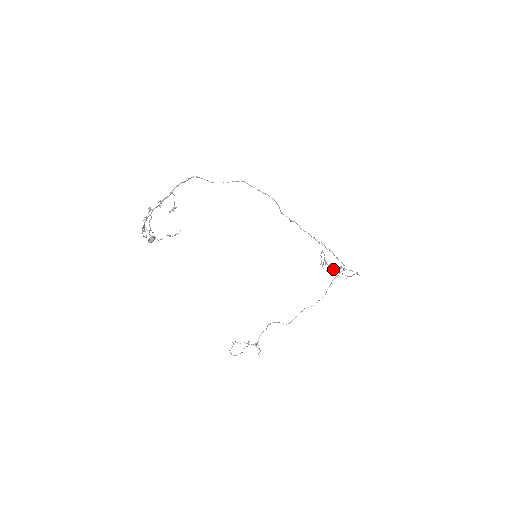
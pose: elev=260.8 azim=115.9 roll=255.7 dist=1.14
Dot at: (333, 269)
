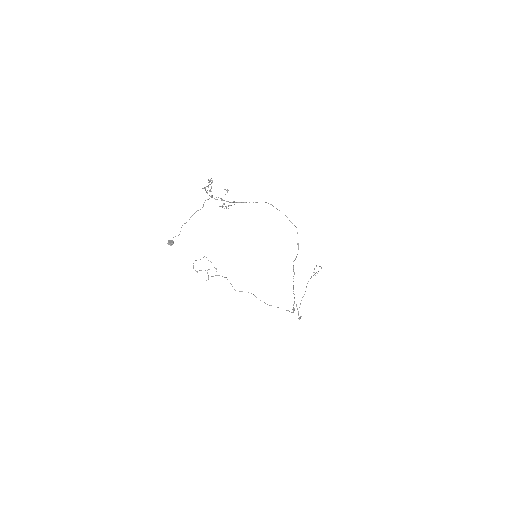
Dot at: (306, 287)
